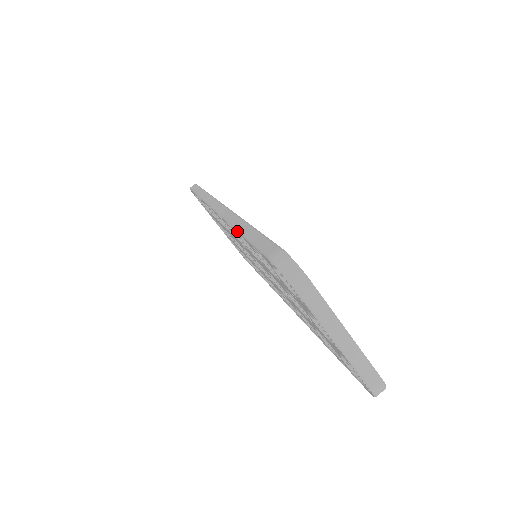
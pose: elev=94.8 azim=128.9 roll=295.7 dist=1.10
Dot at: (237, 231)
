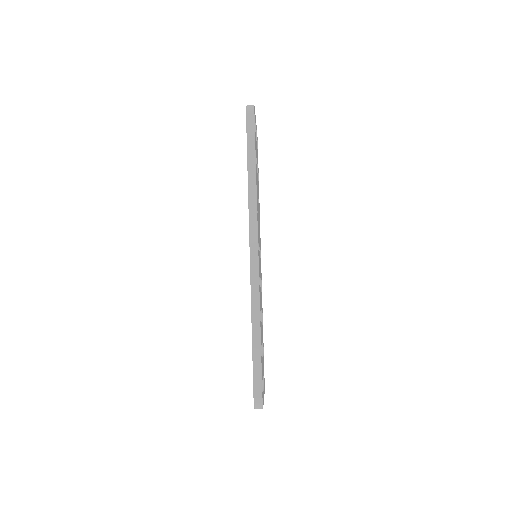
Dot at: (252, 330)
